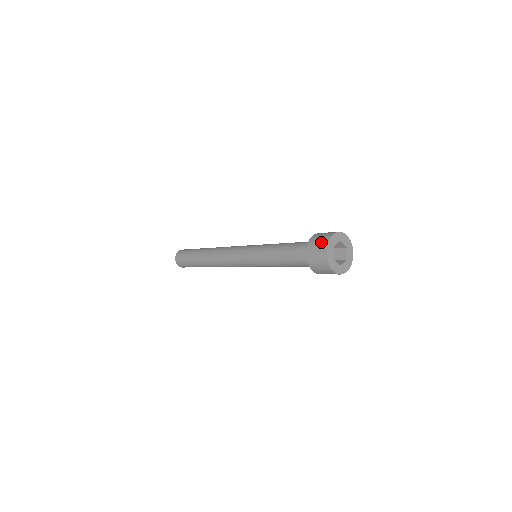
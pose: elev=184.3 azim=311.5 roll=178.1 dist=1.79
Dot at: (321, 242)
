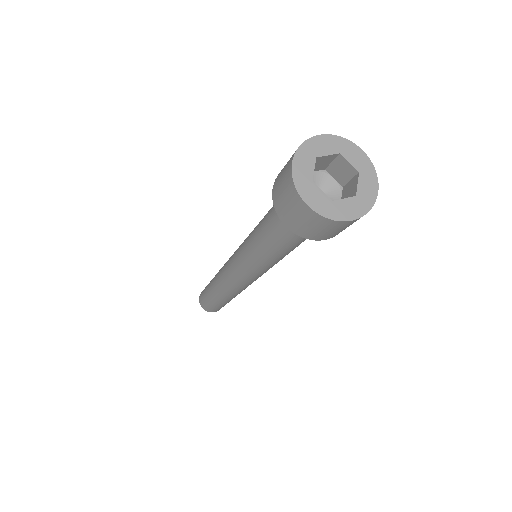
Dot at: occluded
